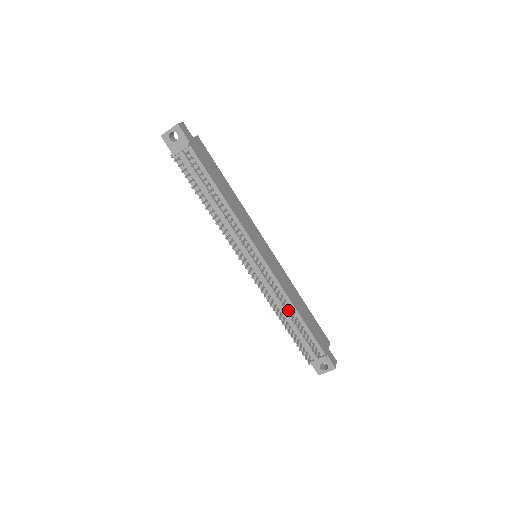
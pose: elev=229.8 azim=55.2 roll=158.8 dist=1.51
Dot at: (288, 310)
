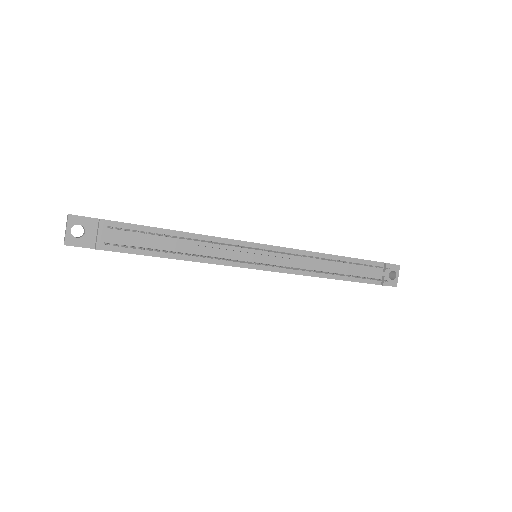
Dot at: (327, 263)
